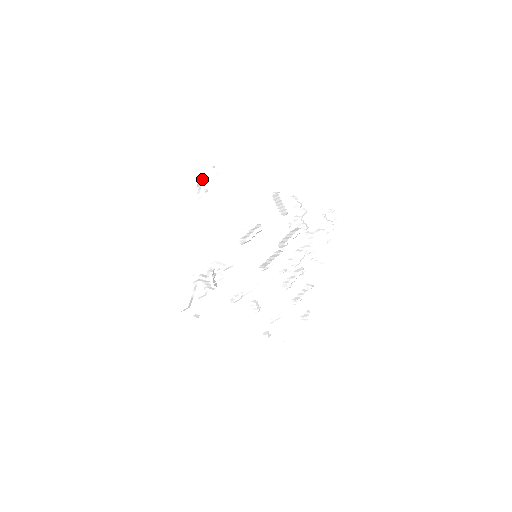
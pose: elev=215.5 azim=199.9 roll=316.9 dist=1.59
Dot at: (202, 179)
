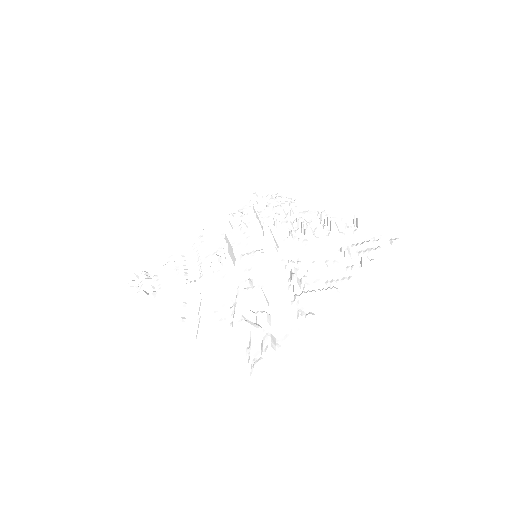
Dot at: (139, 290)
